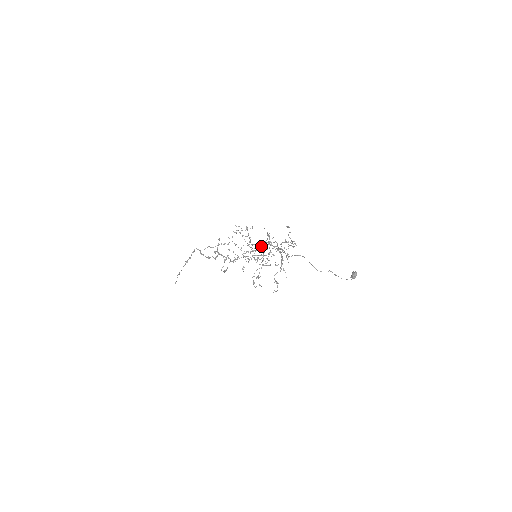
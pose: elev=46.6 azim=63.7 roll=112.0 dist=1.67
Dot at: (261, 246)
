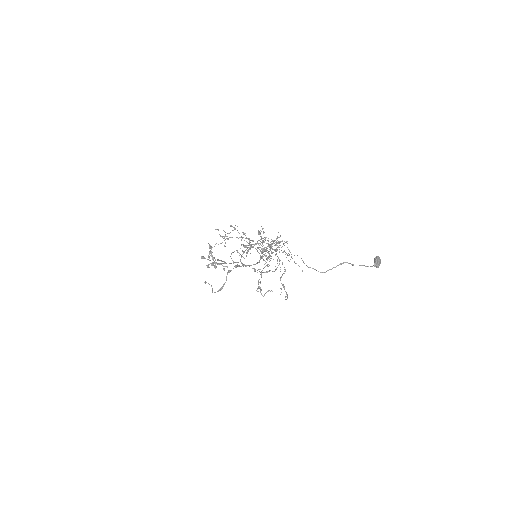
Dot at: (240, 261)
